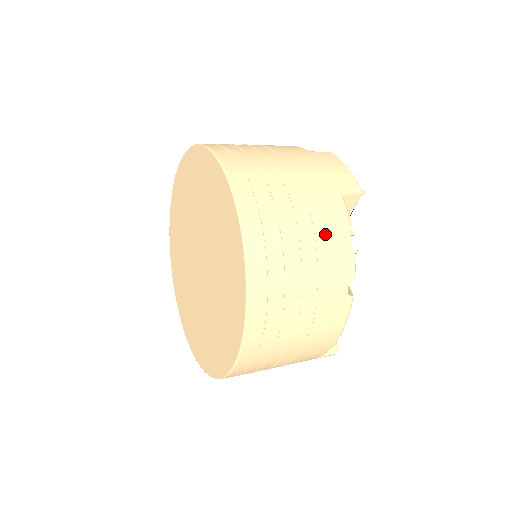
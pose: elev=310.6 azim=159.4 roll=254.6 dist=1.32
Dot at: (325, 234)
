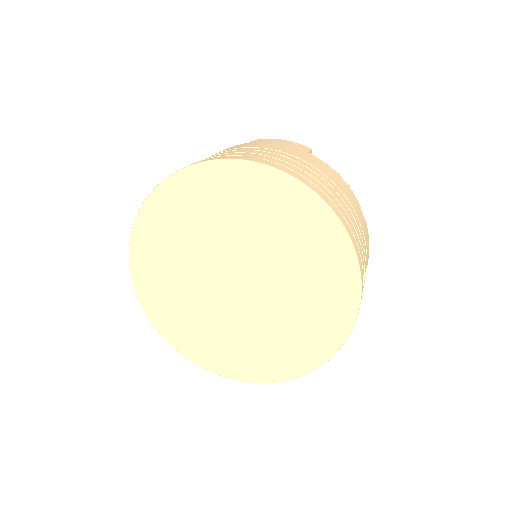
Dot at: (334, 179)
